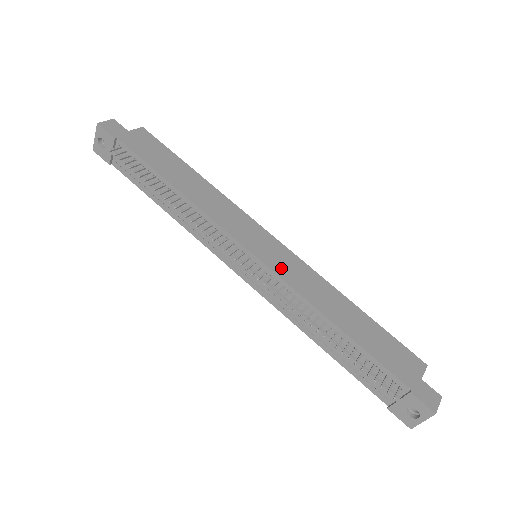
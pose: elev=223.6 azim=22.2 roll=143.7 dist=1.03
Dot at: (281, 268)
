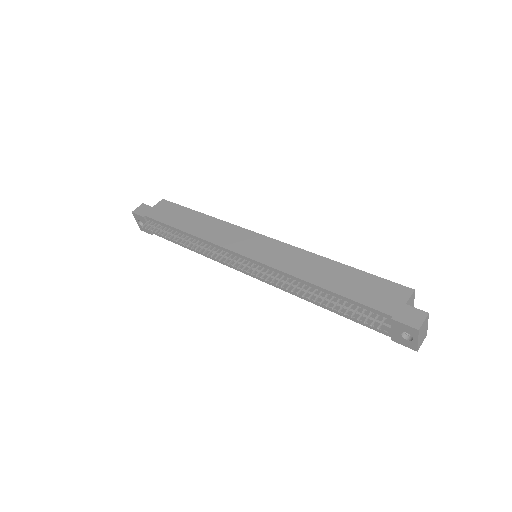
Dot at: (269, 258)
